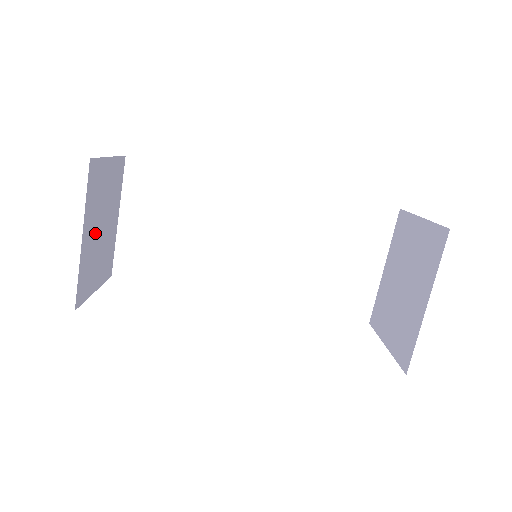
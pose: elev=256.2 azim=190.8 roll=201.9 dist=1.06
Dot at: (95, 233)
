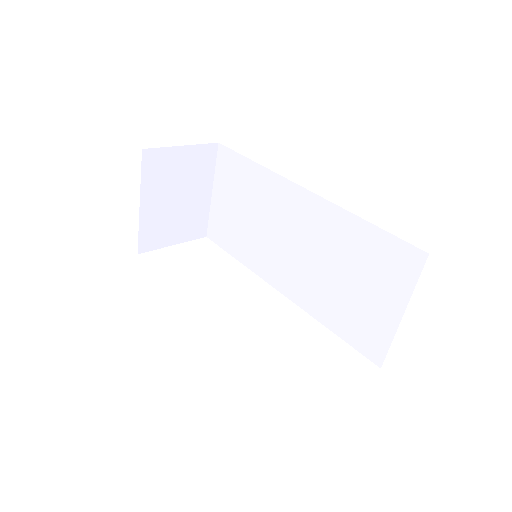
Dot at: (165, 202)
